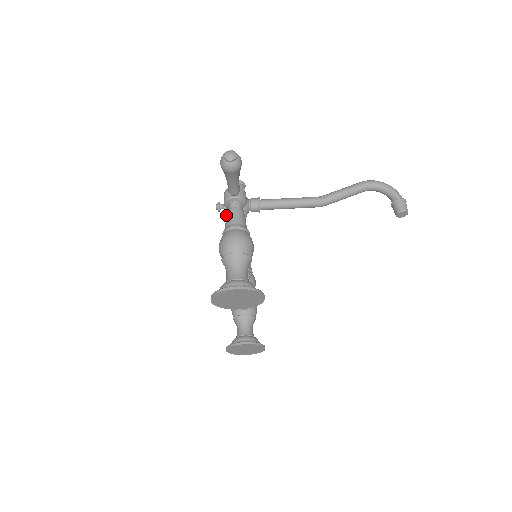
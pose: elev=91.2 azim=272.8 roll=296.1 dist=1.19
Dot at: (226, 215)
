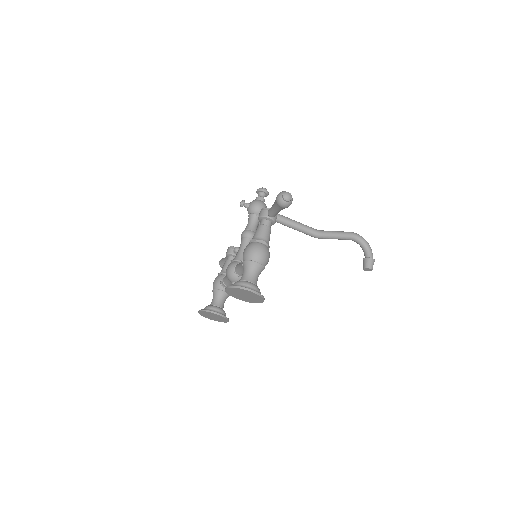
Dot at: (258, 227)
